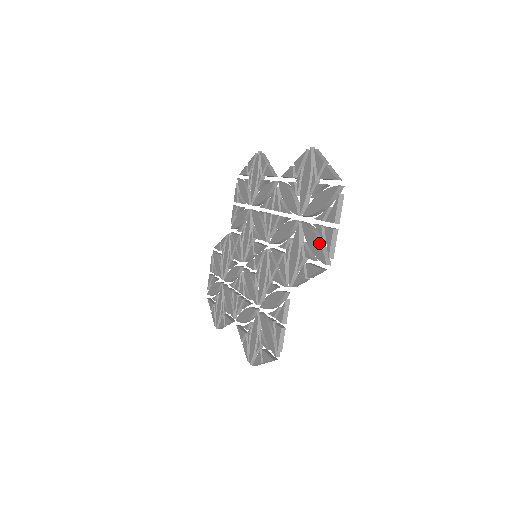
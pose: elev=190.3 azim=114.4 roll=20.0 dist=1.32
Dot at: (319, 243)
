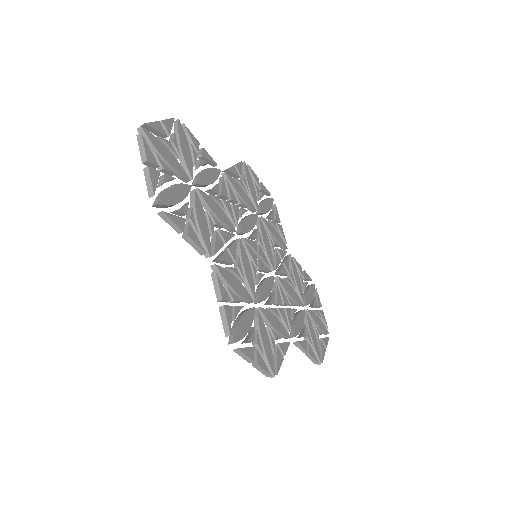
Dot at: occluded
